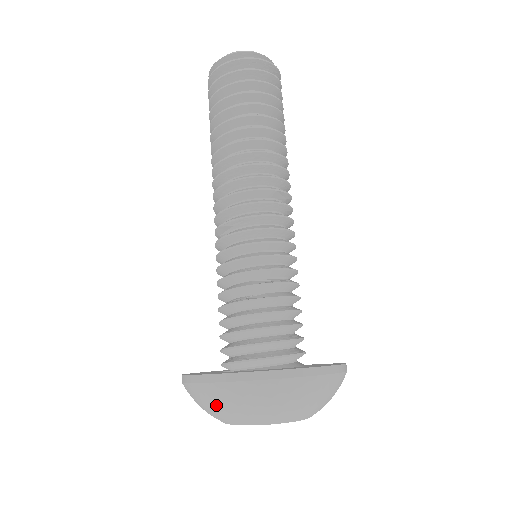
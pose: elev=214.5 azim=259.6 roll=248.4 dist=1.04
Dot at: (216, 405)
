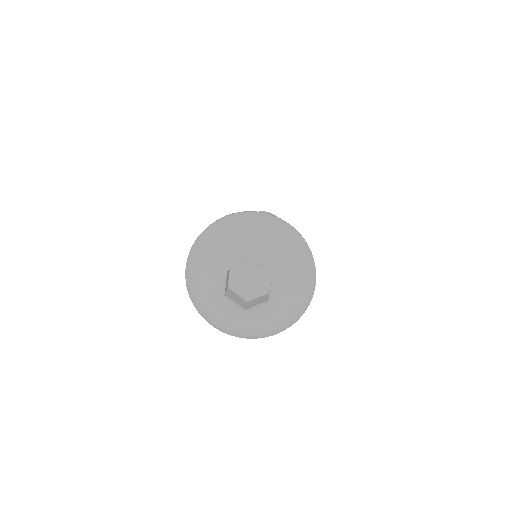
Dot at: (193, 276)
